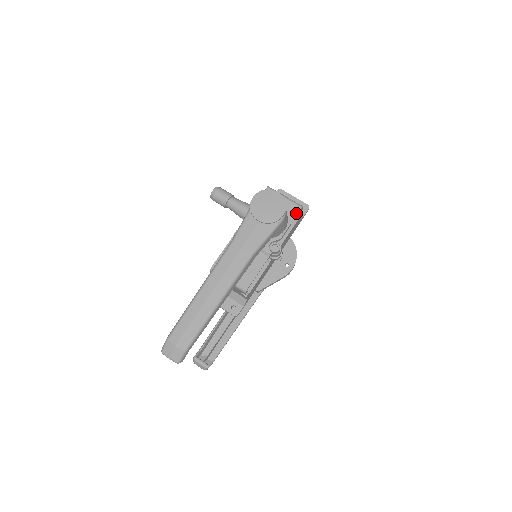
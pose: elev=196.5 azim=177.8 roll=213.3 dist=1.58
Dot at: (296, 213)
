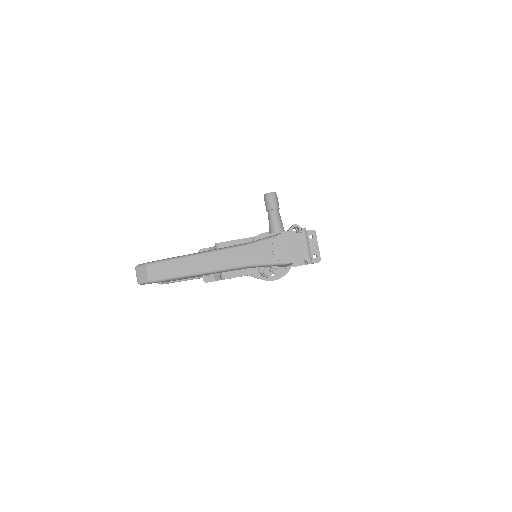
Dot at: occluded
